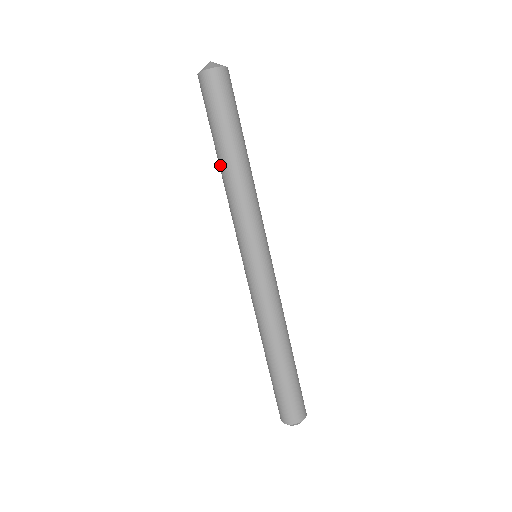
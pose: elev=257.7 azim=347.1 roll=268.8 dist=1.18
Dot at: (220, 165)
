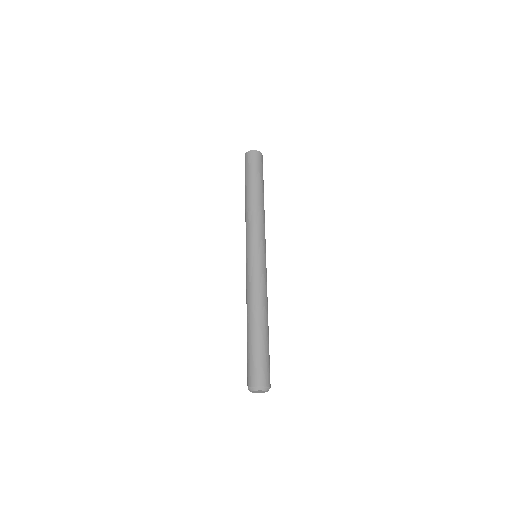
Dot at: (251, 195)
